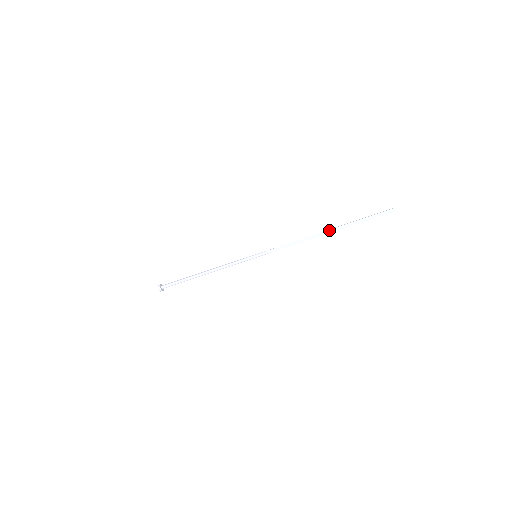
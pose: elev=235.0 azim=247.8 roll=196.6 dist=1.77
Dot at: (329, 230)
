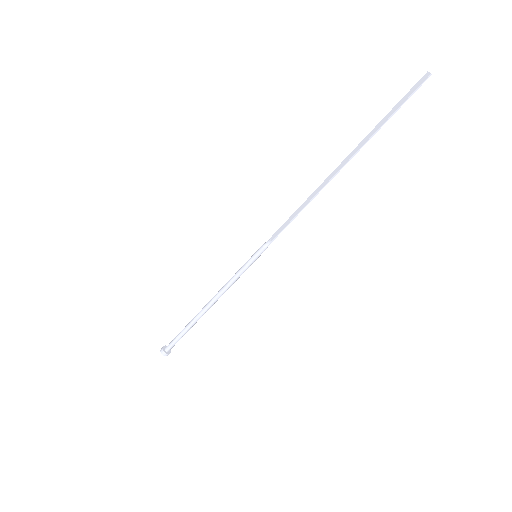
Dot at: (339, 166)
